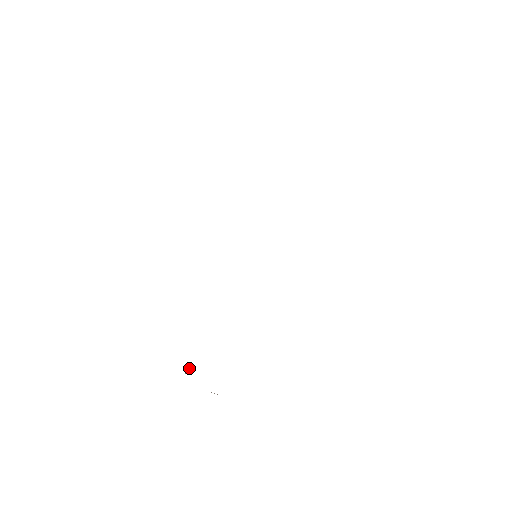
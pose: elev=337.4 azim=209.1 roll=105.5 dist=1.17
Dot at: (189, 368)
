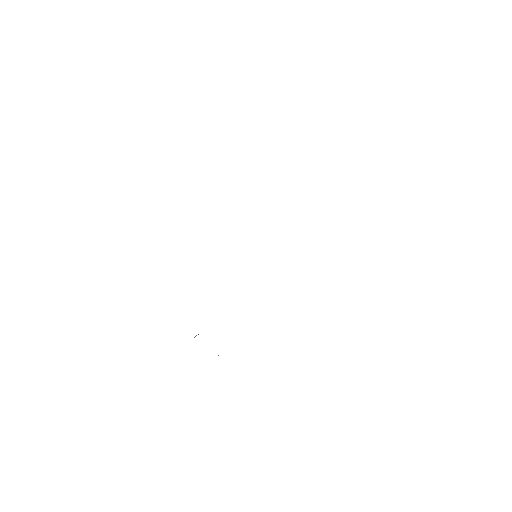
Dot at: occluded
